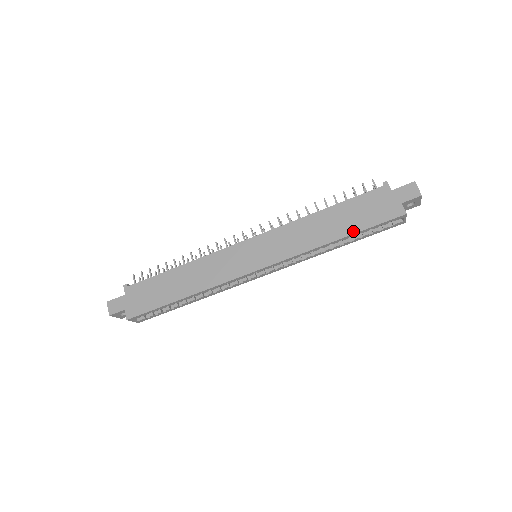
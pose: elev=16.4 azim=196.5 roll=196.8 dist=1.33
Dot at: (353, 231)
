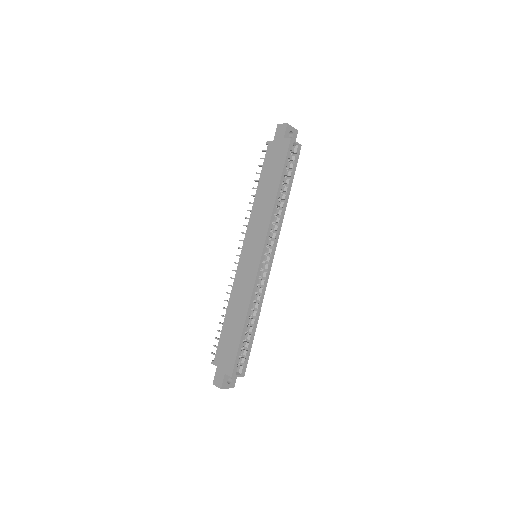
Dot at: (279, 178)
